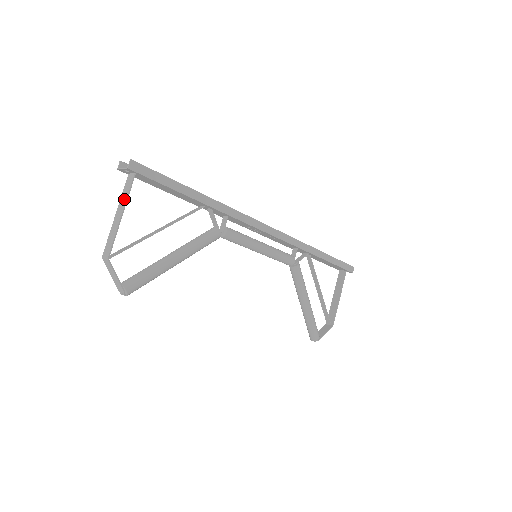
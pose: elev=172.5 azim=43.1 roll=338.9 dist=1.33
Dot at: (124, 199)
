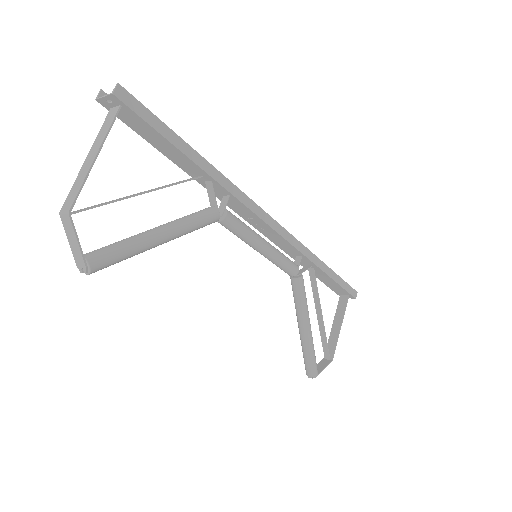
Dot at: (101, 137)
